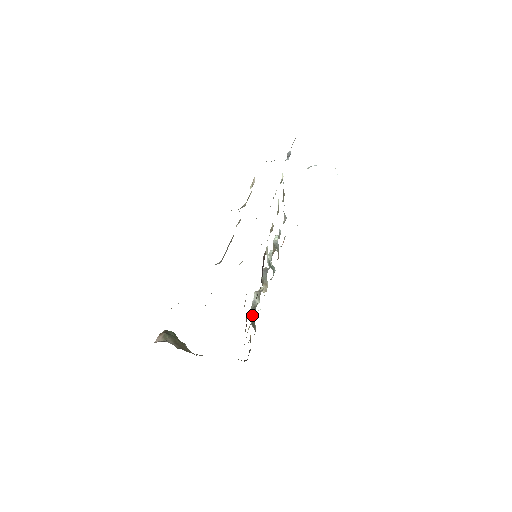
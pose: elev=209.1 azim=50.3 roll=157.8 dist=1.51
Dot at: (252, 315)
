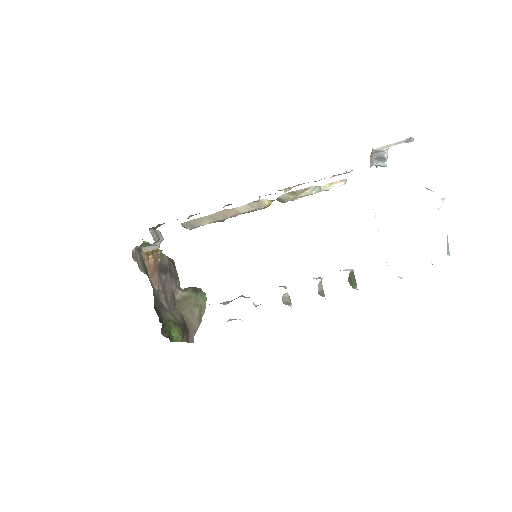
Dot at: occluded
